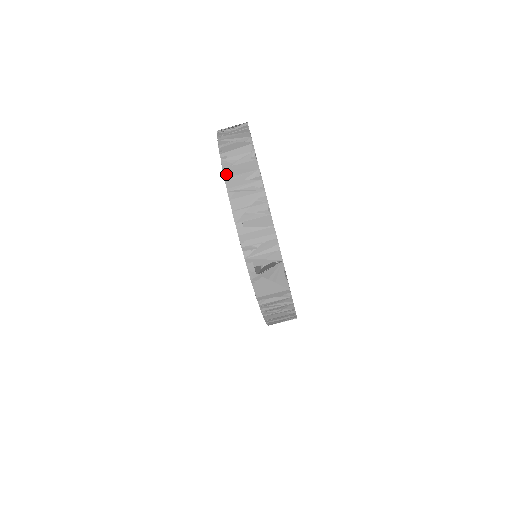
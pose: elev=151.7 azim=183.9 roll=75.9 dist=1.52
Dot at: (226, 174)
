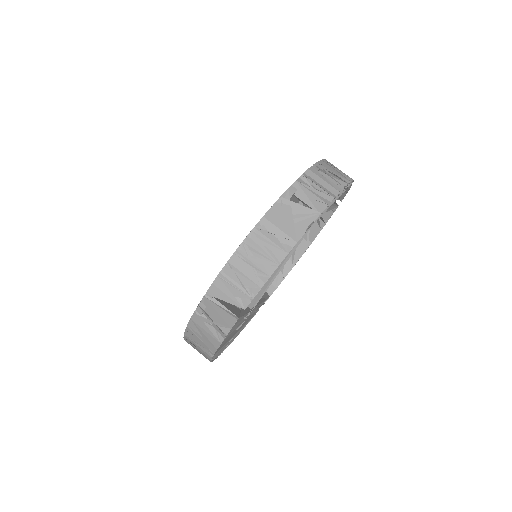
Dot at: occluded
